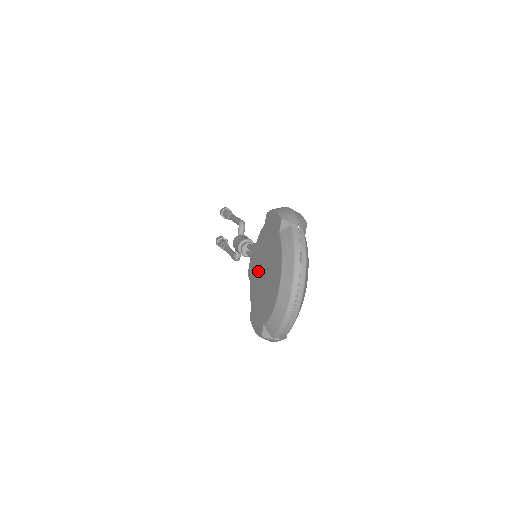
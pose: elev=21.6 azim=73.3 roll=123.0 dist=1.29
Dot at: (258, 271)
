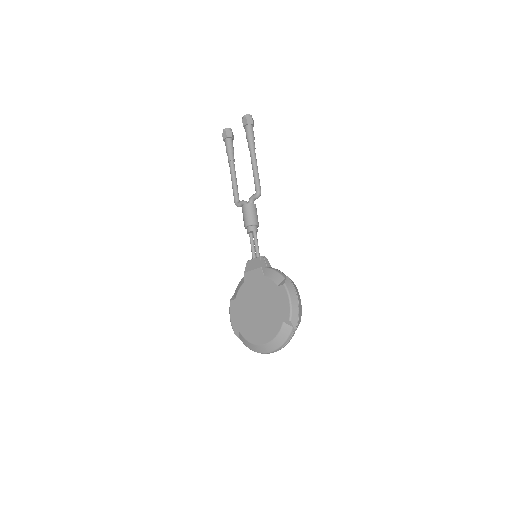
Dot at: (254, 297)
